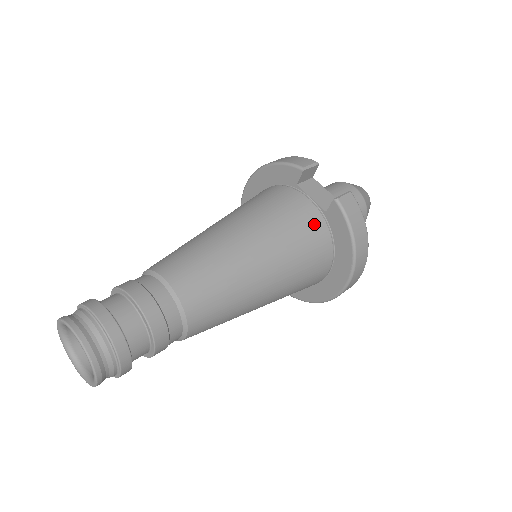
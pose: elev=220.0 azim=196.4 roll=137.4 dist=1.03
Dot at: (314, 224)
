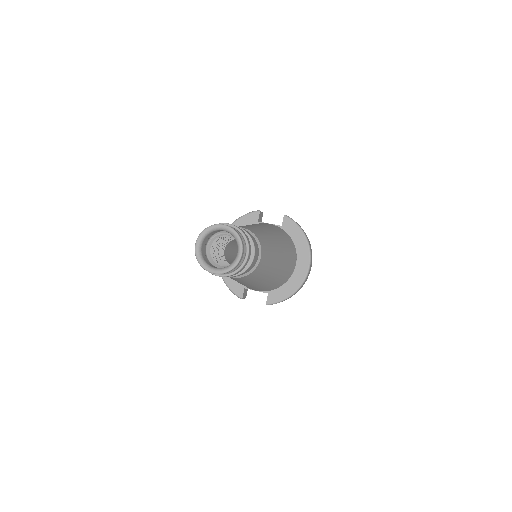
Dot at: (280, 229)
